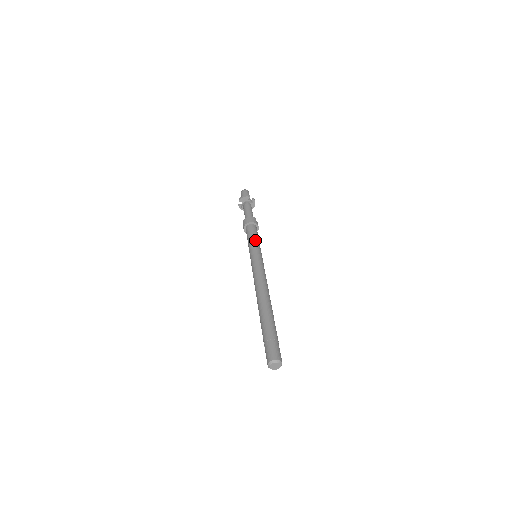
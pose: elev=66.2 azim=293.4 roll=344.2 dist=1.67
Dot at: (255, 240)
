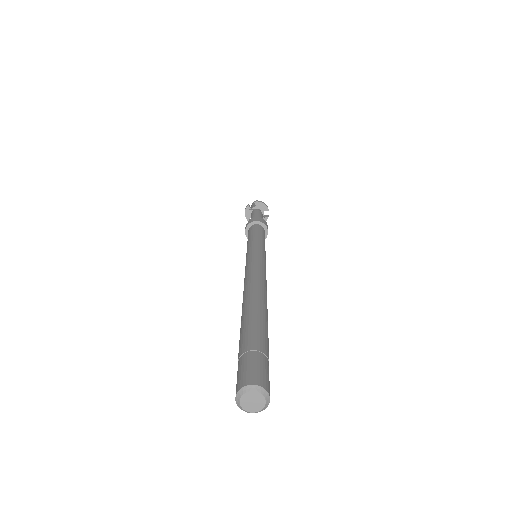
Dot at: occluded
